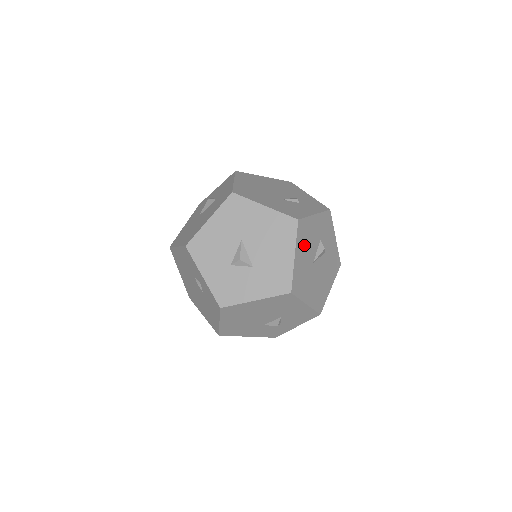
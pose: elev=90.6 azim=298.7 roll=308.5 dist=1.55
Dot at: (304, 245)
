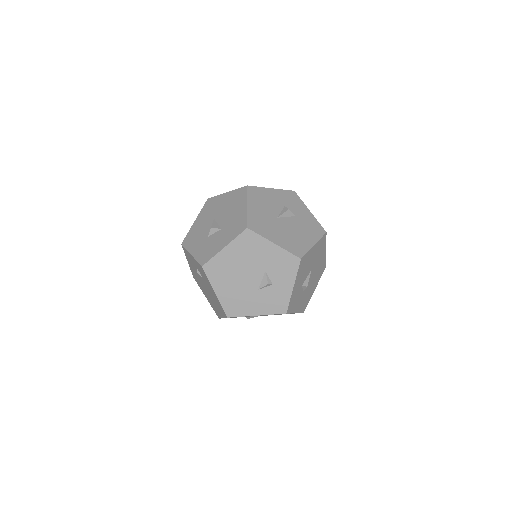
Dot at: (260, 203)
